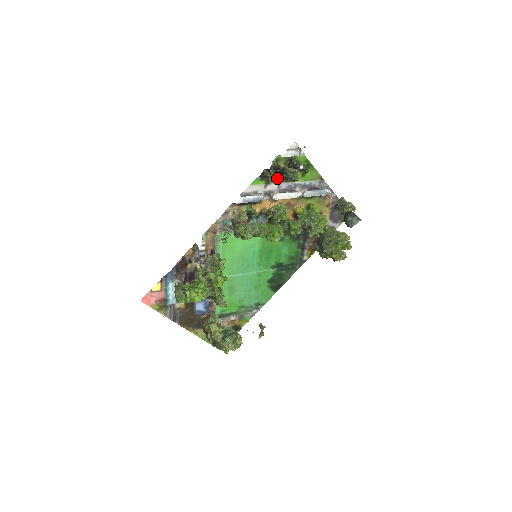
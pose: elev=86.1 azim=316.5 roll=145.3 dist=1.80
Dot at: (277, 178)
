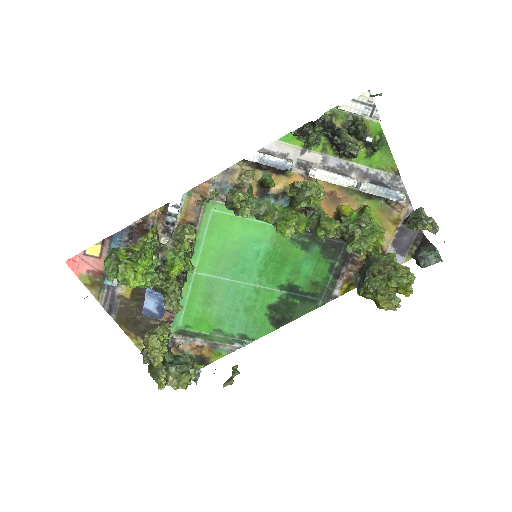
Dot at: (325, 145)
